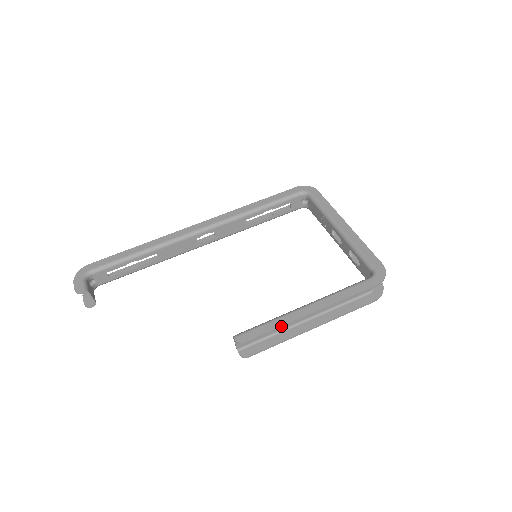
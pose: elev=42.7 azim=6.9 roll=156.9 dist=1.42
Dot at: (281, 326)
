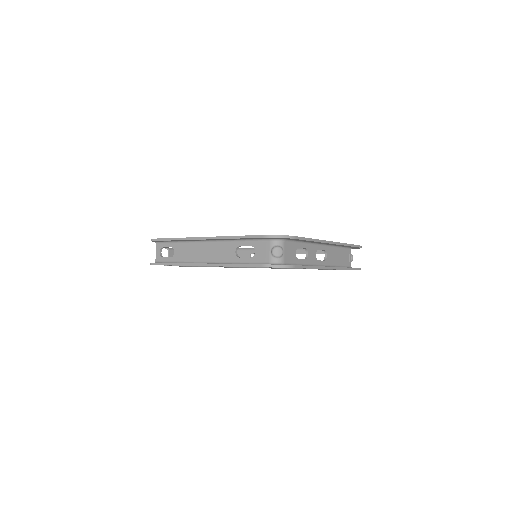
Dot at: (178, 238)
